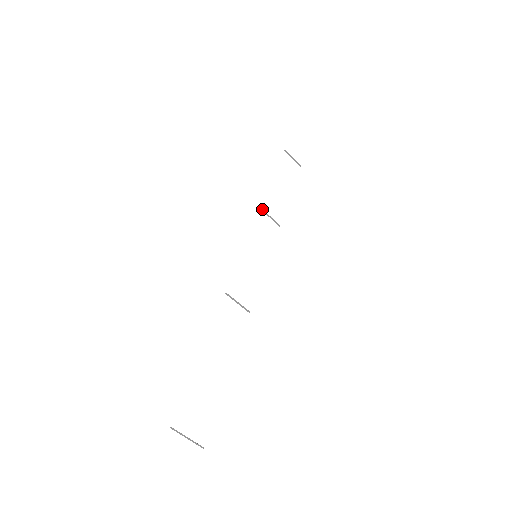
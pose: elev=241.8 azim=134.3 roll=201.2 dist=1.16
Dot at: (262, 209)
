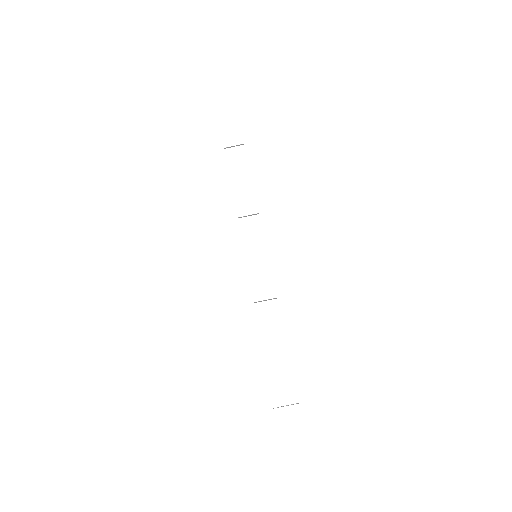
Dot at: occluded
